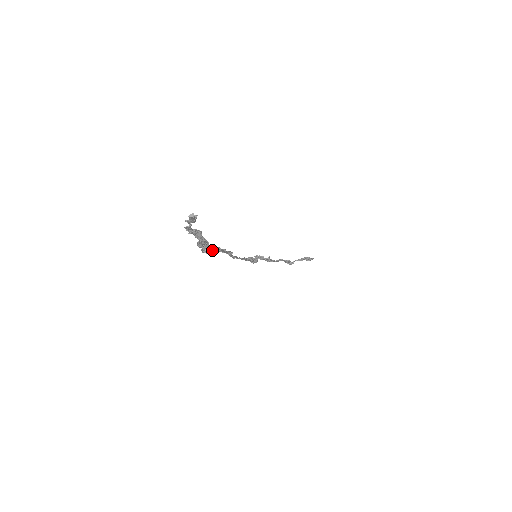
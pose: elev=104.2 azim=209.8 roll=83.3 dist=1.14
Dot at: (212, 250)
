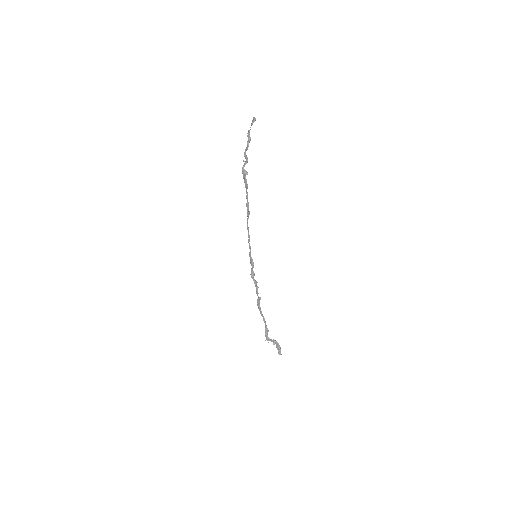
Dot at: (246, 173)
